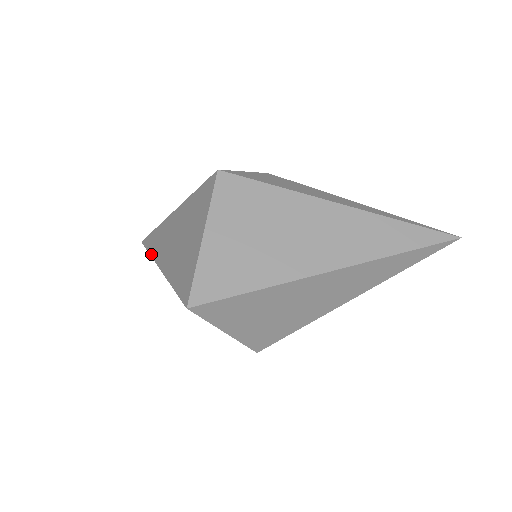
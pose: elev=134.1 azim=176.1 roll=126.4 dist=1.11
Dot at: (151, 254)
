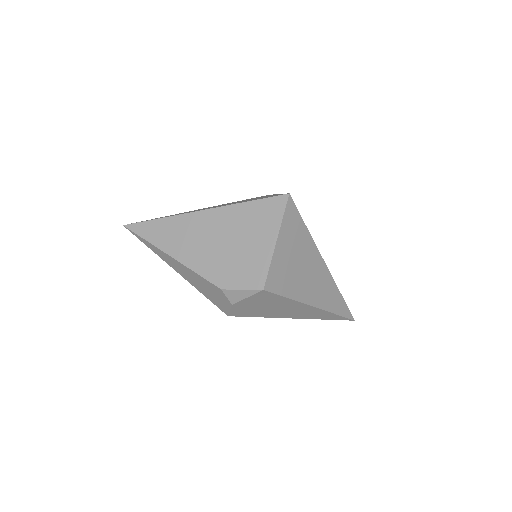
Dot at: (169, 216)
